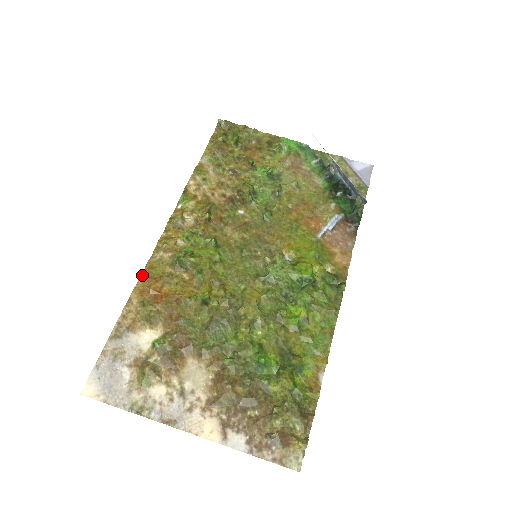
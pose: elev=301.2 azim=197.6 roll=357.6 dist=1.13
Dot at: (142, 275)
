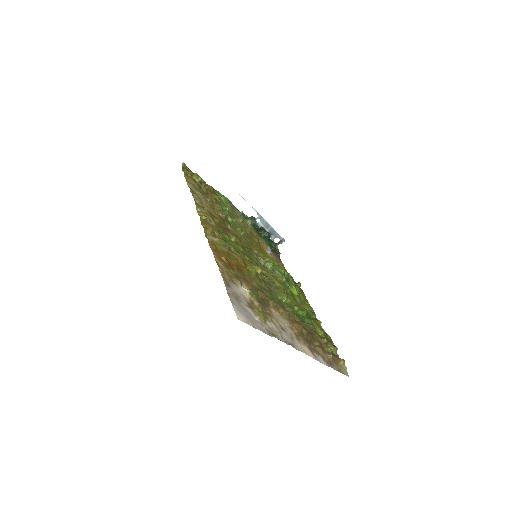
Dot at: (211, 248)
